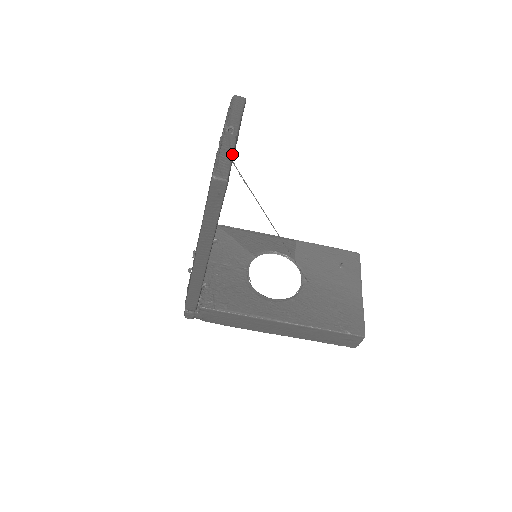
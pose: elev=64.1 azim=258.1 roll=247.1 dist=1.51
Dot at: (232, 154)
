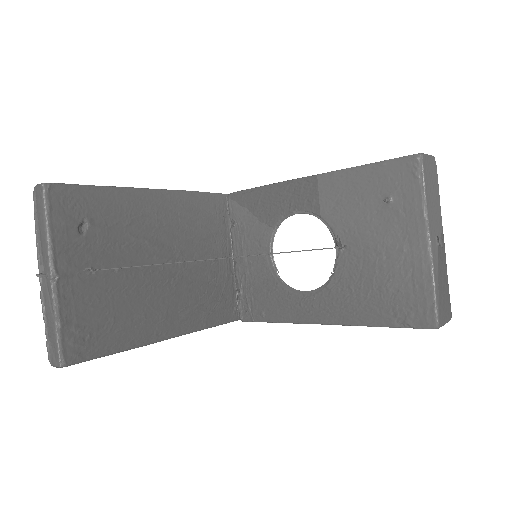
Dot at: (54, 318)
